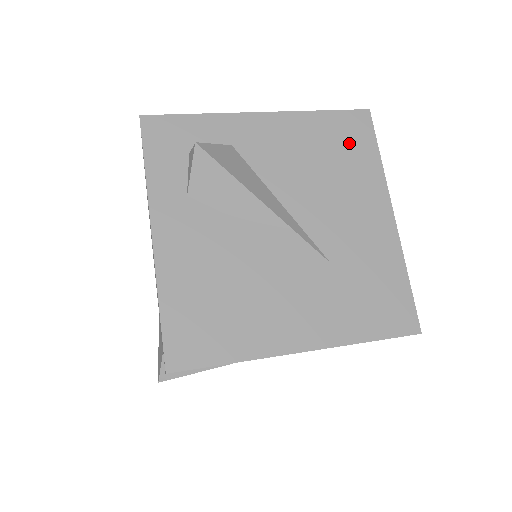
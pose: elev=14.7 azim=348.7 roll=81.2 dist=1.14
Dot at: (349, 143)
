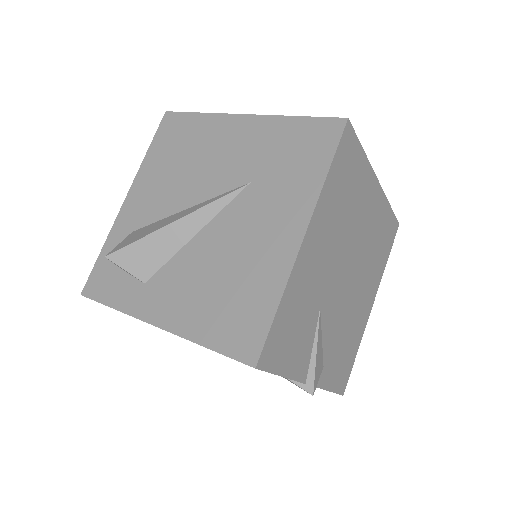
Dot at: (178, 136)
